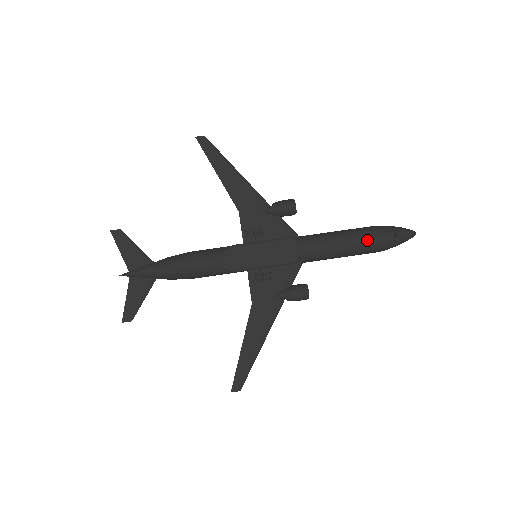
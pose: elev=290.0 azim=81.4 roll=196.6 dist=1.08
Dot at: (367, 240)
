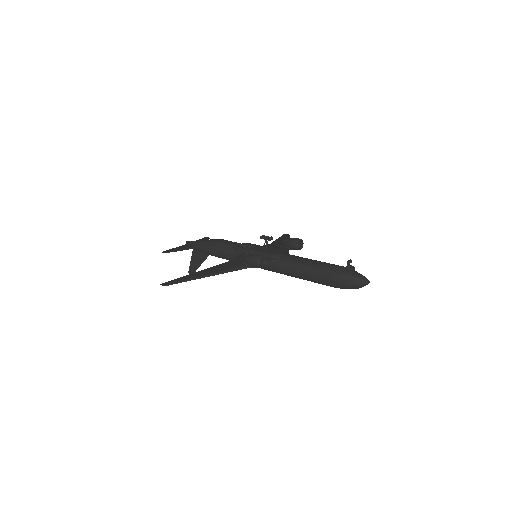
Dot at: (328, 264)
